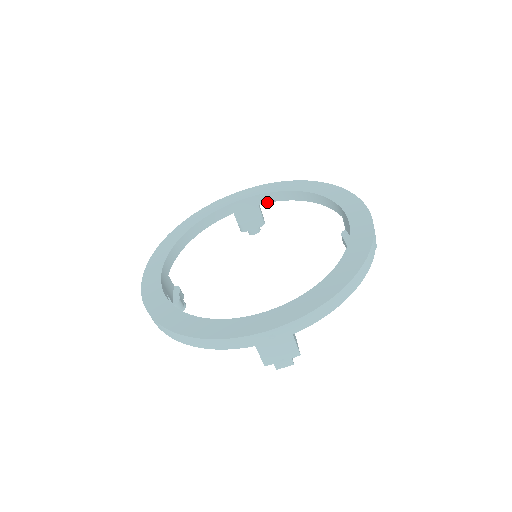
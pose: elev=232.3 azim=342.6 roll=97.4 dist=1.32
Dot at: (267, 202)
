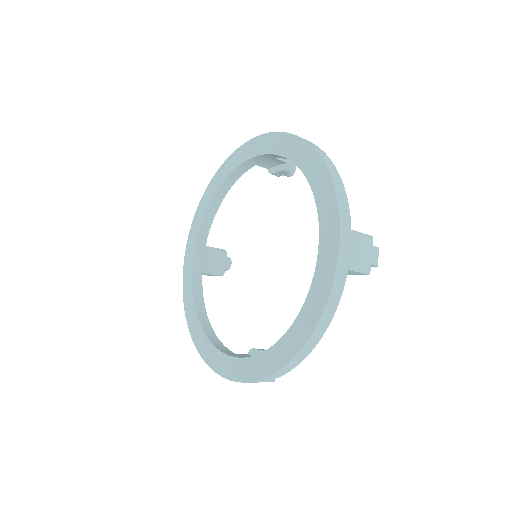
Dot at: occluded
